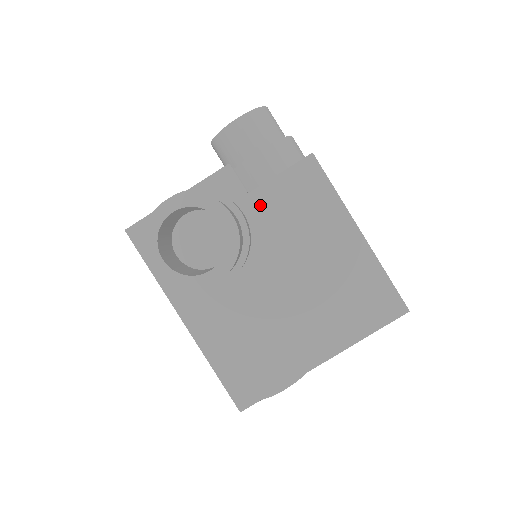
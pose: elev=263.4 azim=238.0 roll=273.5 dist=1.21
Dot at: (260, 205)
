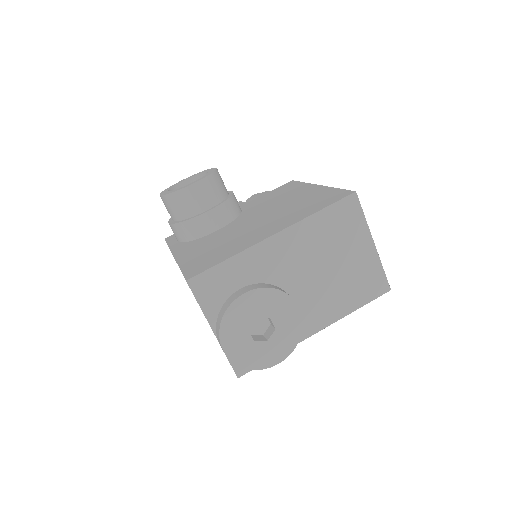
Dot at: (252, 203)
